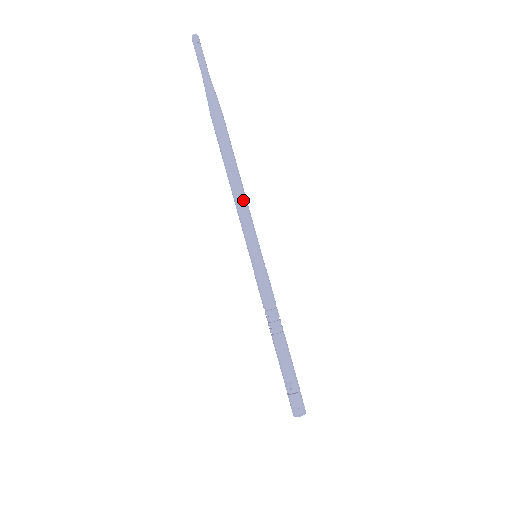
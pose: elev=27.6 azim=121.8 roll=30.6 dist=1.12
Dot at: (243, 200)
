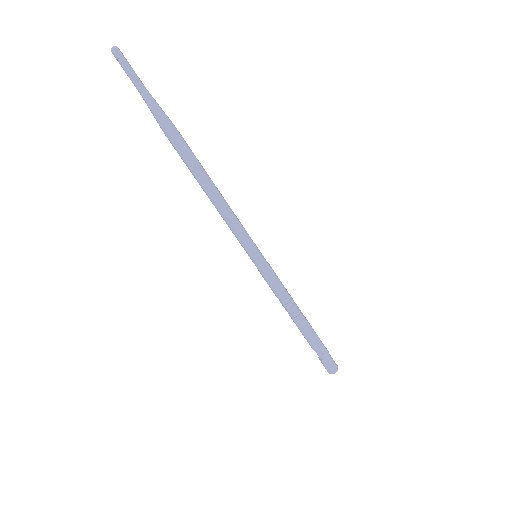
Dot at: (222, 214)
